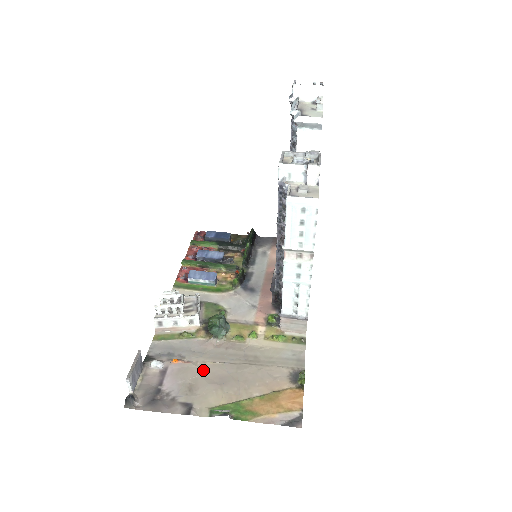
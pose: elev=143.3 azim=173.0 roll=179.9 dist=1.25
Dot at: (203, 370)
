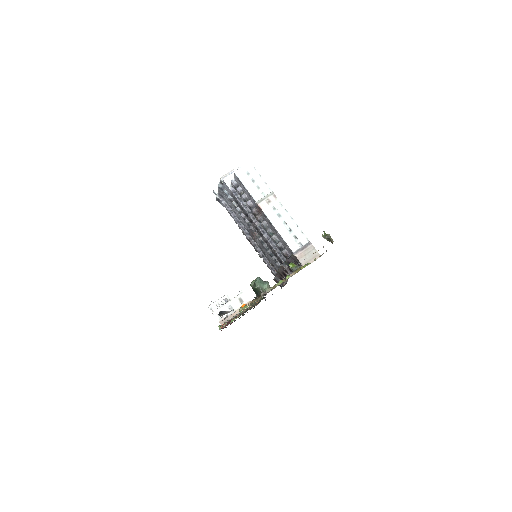
Dot at: occluded
